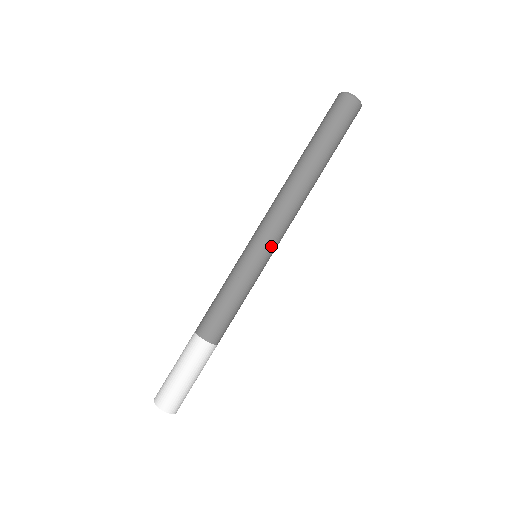
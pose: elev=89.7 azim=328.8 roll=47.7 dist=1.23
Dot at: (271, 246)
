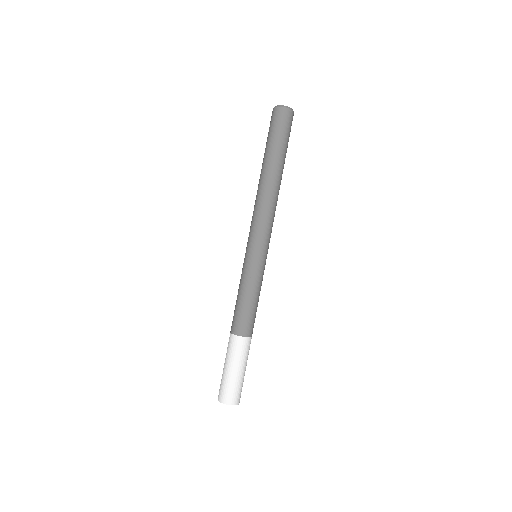
Dot at: occluded
